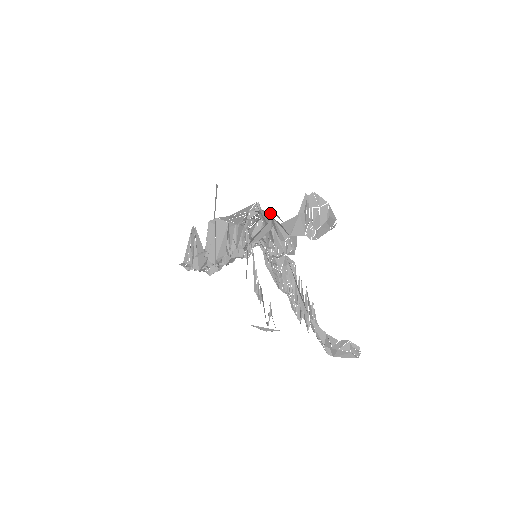
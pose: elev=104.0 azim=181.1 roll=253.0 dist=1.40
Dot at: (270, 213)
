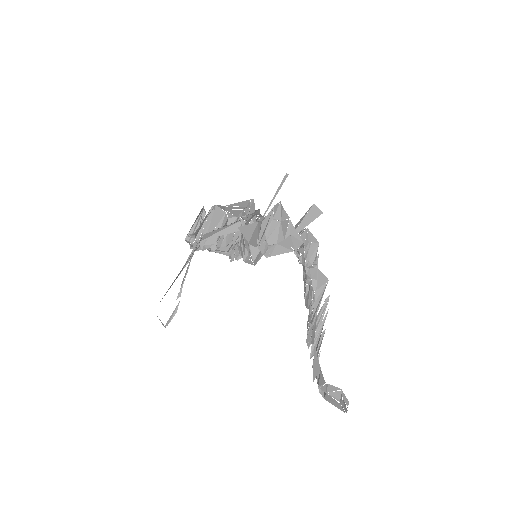
Dot at: occluded
